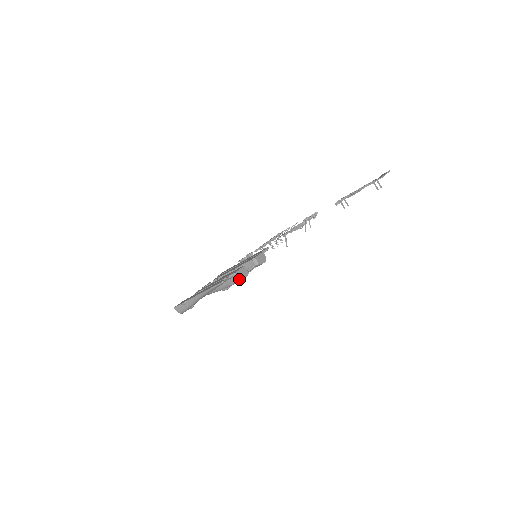
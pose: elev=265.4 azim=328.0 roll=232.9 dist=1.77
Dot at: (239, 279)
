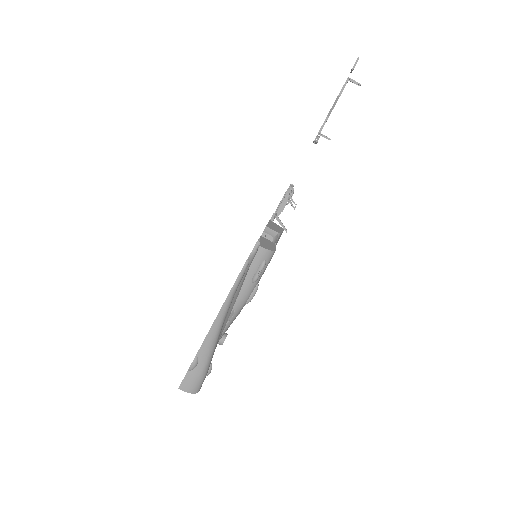
Dot at: (267, 255)
